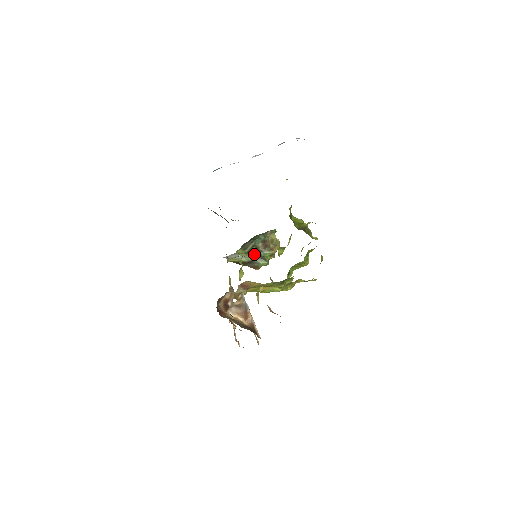
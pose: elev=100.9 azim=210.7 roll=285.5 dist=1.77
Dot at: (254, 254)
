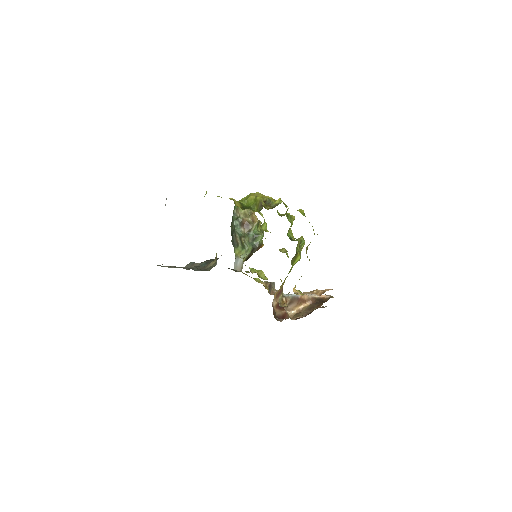
Dot at: (248, 242)
